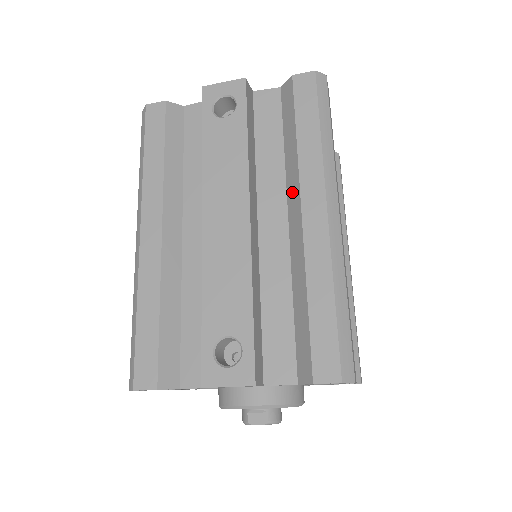
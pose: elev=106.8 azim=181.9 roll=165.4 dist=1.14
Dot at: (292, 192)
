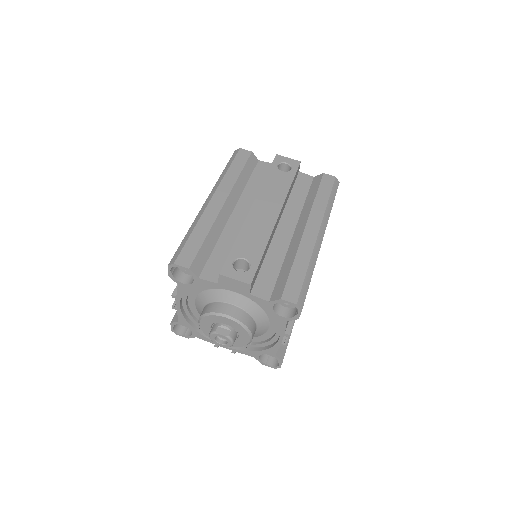
Dot at: (302, 219)
